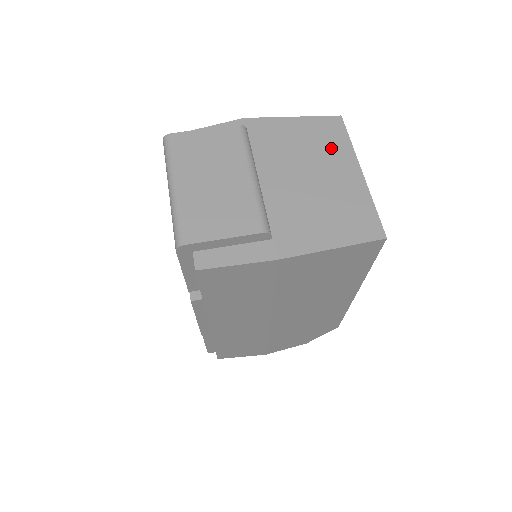
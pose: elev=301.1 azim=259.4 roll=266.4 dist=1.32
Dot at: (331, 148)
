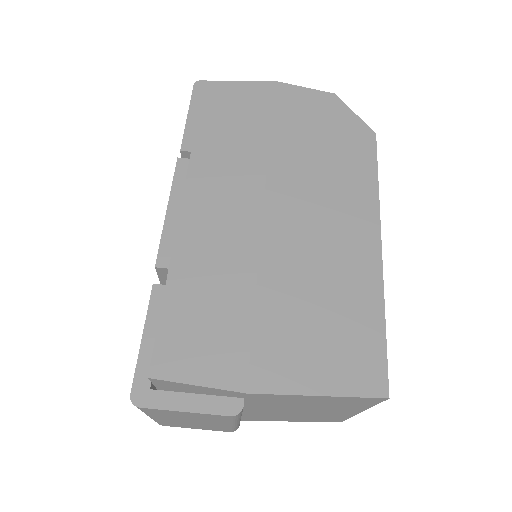
Dot at: (344, 407)
